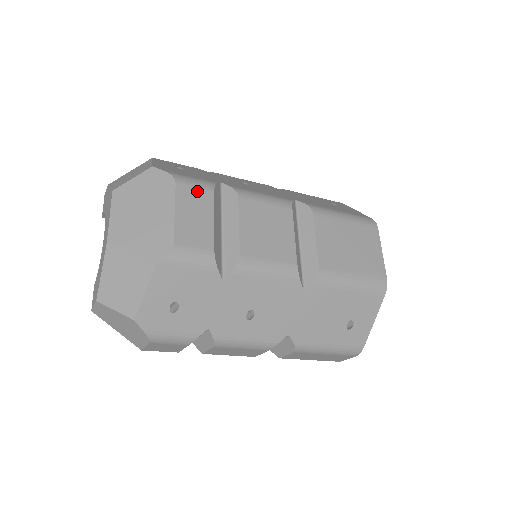
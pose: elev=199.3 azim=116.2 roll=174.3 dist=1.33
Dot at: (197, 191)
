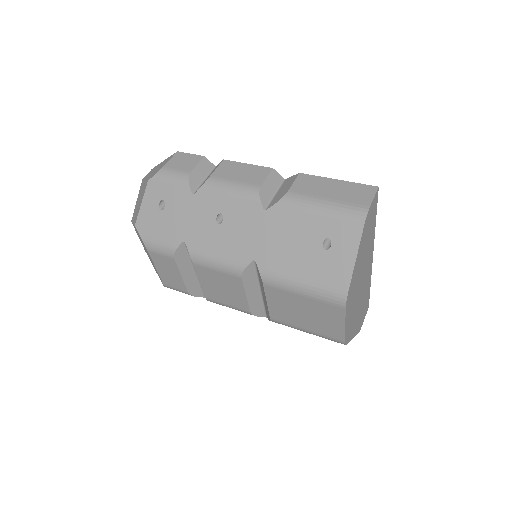
Dot at: (163, 257)
